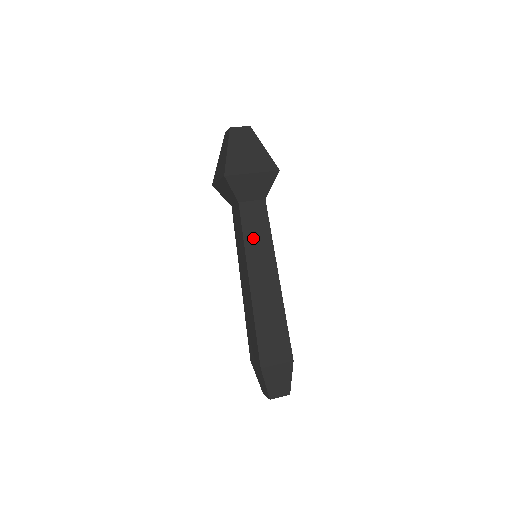
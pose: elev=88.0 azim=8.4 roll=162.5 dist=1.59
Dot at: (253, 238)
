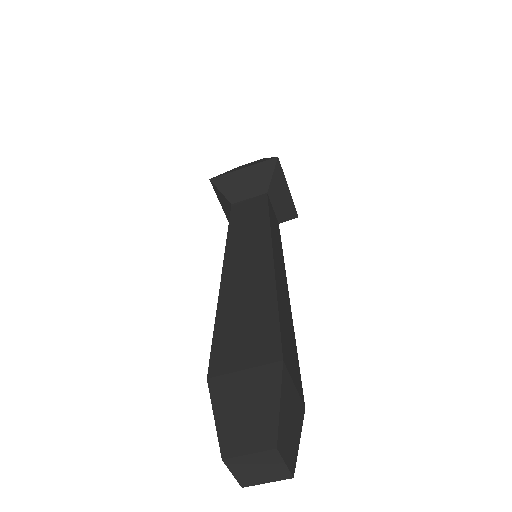
Dot at: (274, 229)
